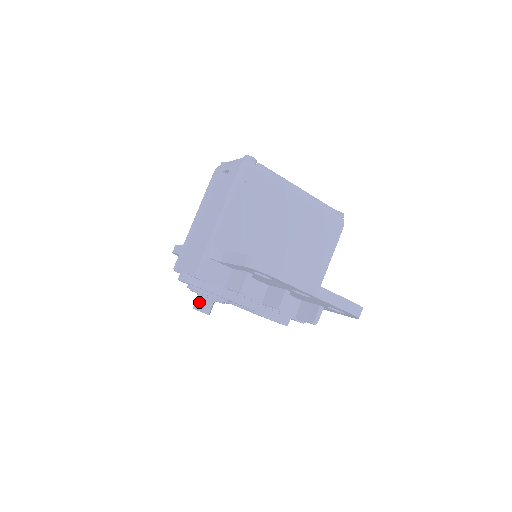
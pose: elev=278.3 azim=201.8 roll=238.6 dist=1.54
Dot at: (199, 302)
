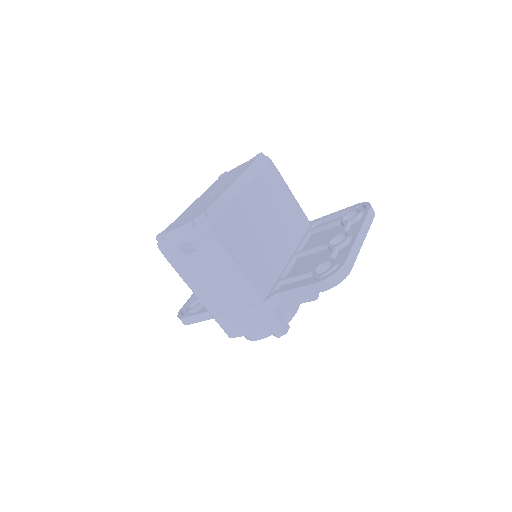
Dot at: (278, 331)
